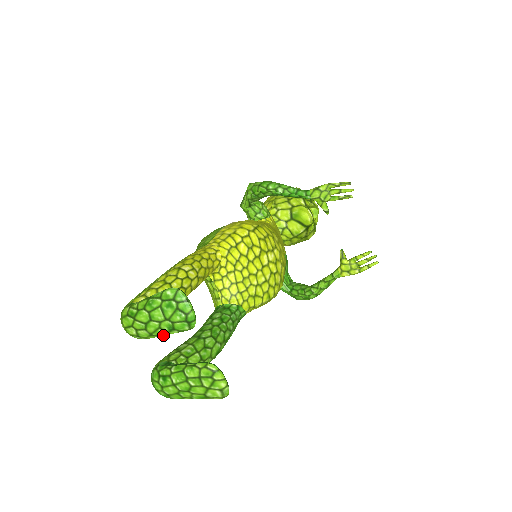
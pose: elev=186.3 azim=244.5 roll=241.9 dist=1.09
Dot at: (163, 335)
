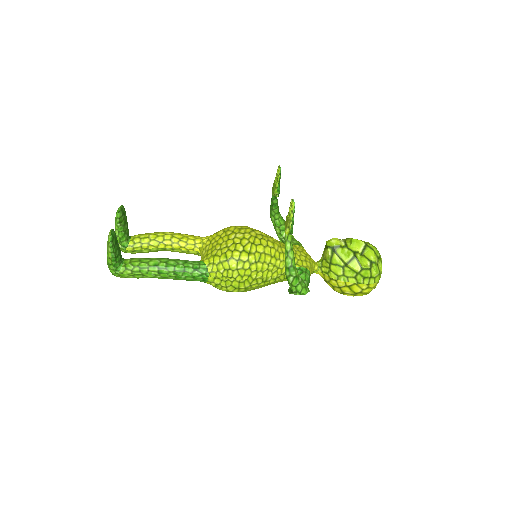
Dot at: (116, 233)
